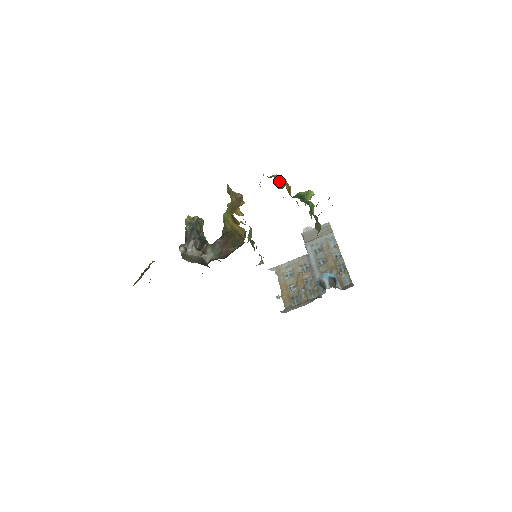
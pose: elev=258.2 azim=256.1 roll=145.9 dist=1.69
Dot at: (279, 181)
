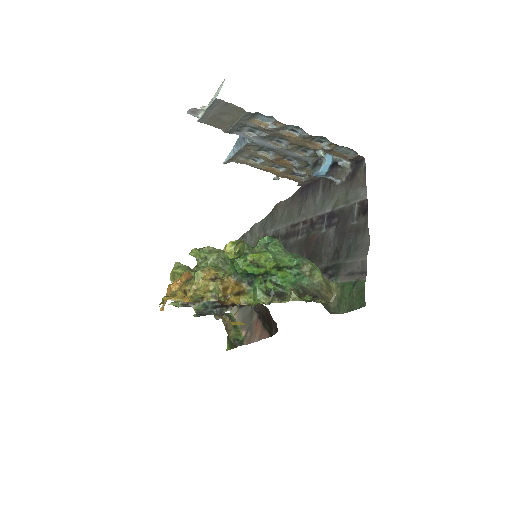
Dot at: occluded
